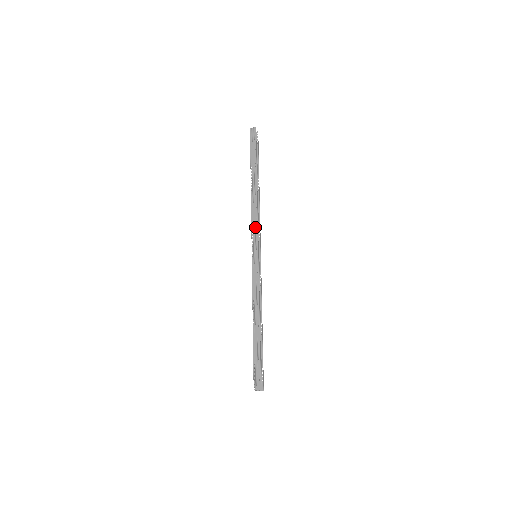
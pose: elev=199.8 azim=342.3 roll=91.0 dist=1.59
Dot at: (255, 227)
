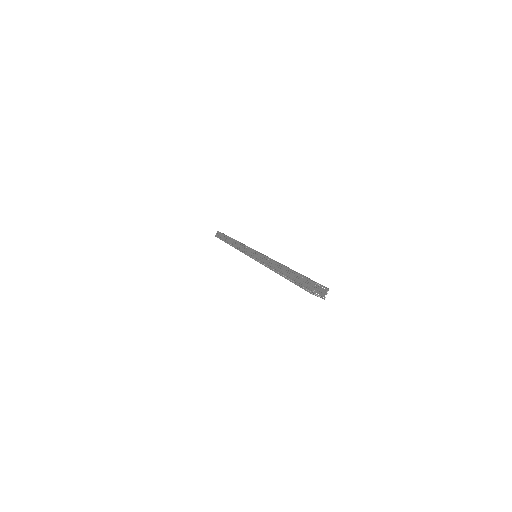
Dot at: (243, 248)
